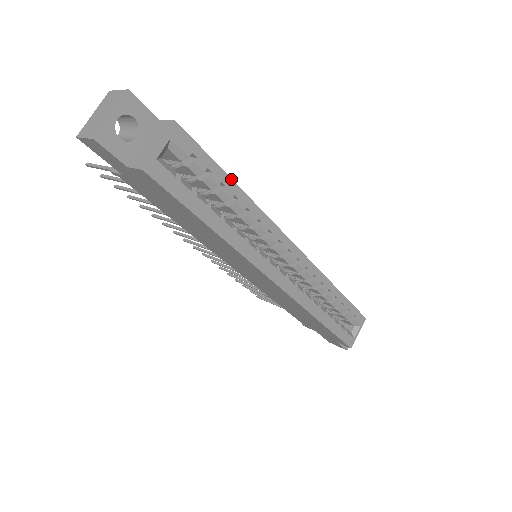
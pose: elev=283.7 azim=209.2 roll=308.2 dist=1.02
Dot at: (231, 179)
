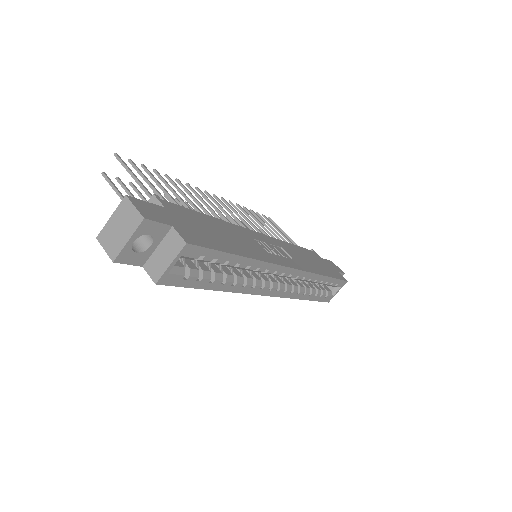
Dot at: (236, 255)
